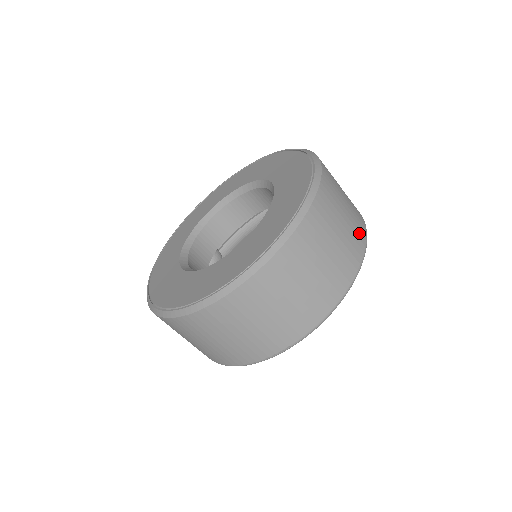
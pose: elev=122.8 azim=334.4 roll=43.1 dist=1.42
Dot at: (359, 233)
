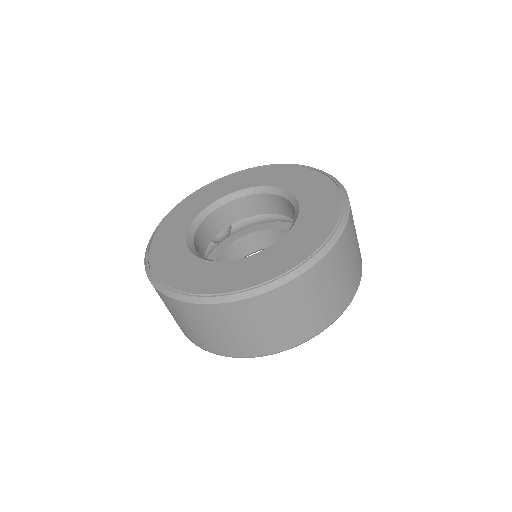
Dot at: (347, 295)
